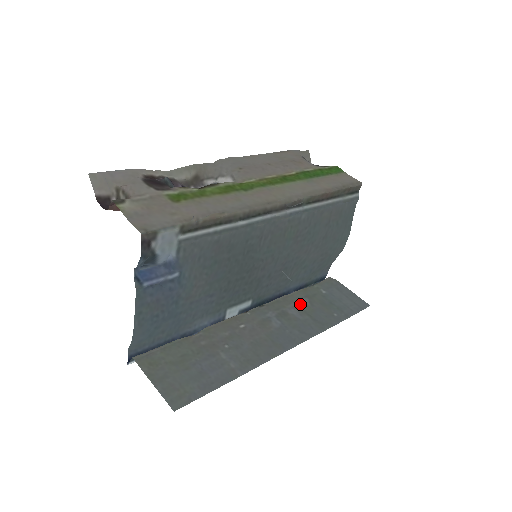
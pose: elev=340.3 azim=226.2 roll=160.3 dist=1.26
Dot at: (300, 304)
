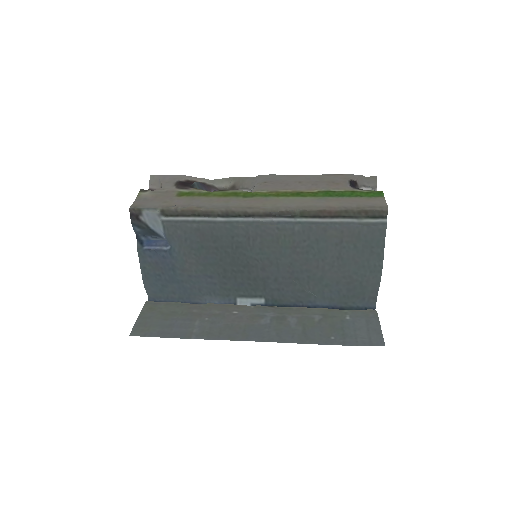
Dot at: (308, 317)
